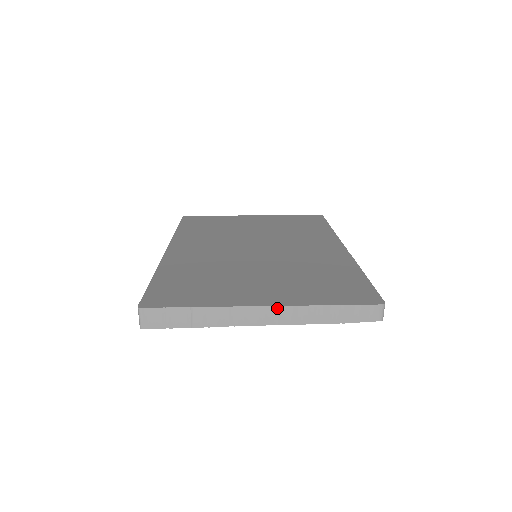
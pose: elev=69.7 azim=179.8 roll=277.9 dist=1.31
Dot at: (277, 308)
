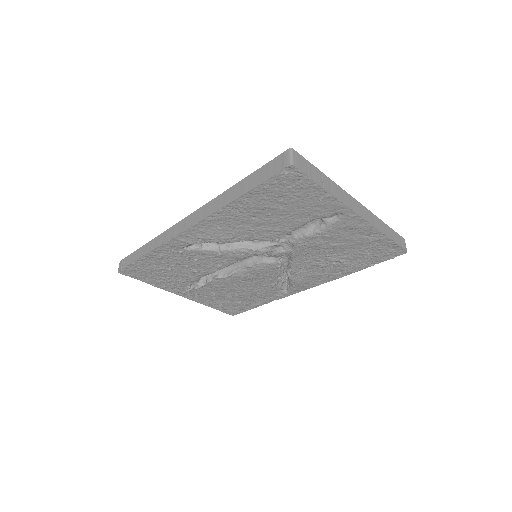
Dot at: (363, 207)
